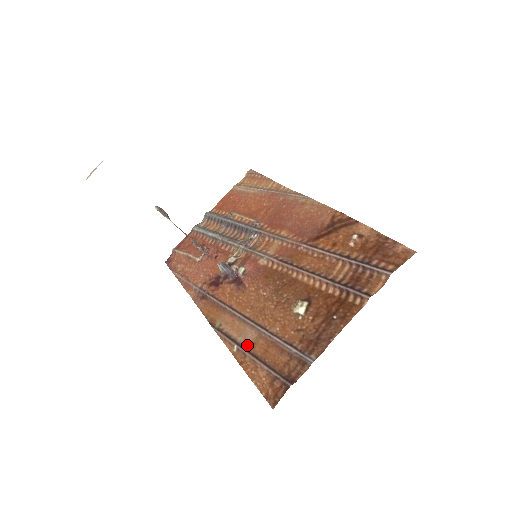
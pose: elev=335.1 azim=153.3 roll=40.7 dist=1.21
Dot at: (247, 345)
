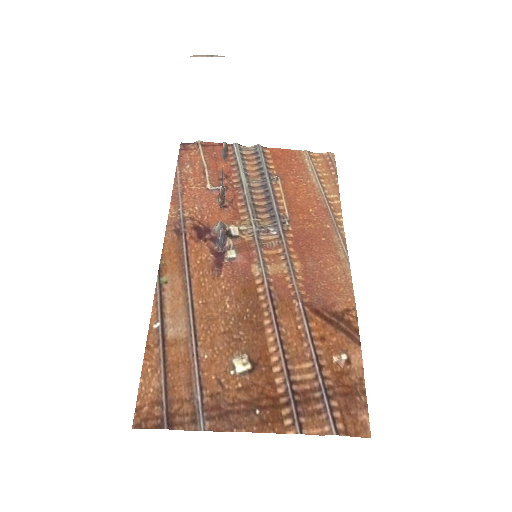
Dot at: (169, 335)
